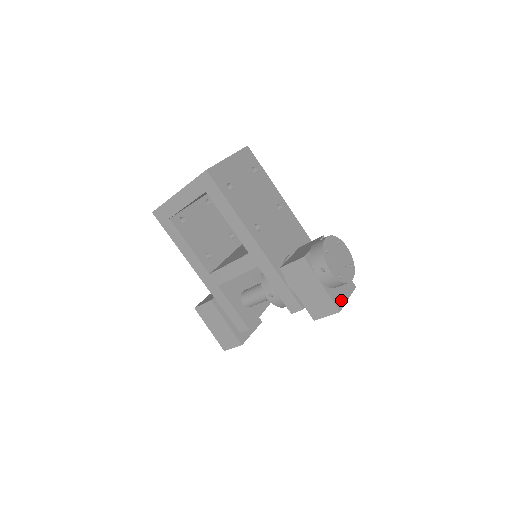
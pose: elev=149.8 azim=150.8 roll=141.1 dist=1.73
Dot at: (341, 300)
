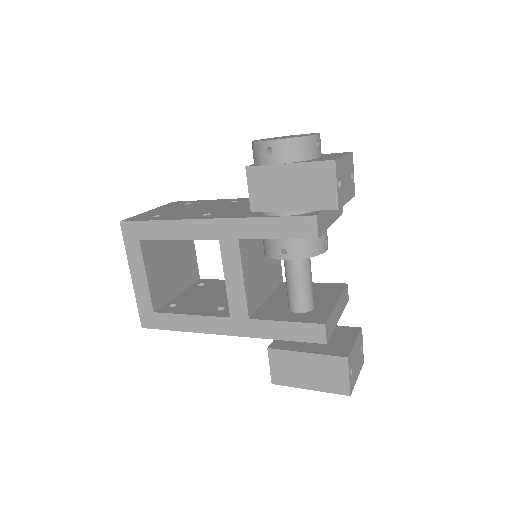
Dot at: (331, 158)
